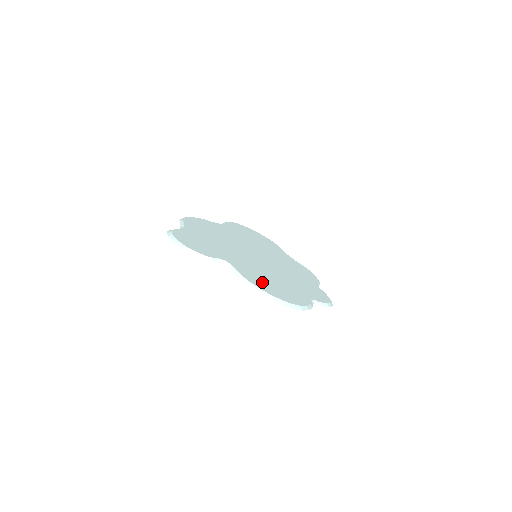
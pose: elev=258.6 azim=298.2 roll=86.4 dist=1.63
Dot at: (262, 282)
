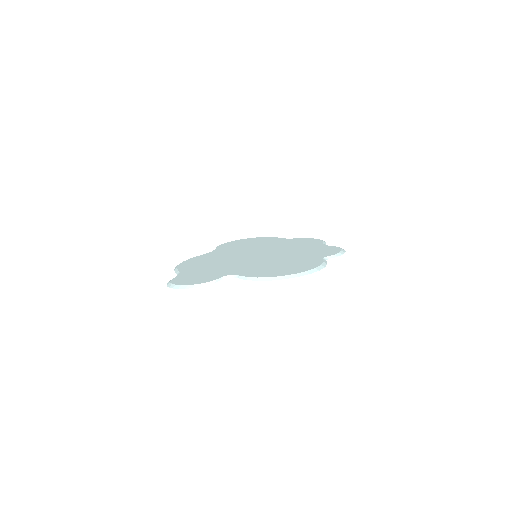
Dot at: (270, 271)
